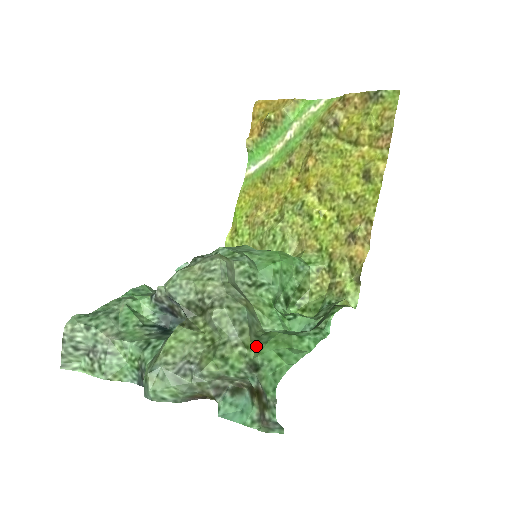
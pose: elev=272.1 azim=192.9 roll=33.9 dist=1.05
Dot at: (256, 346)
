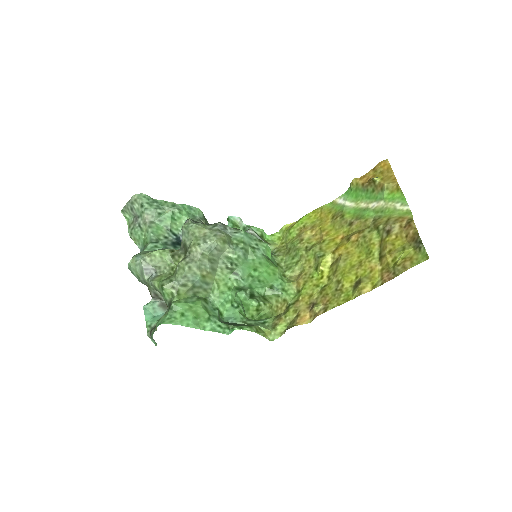
Dot at: (182, 298)
